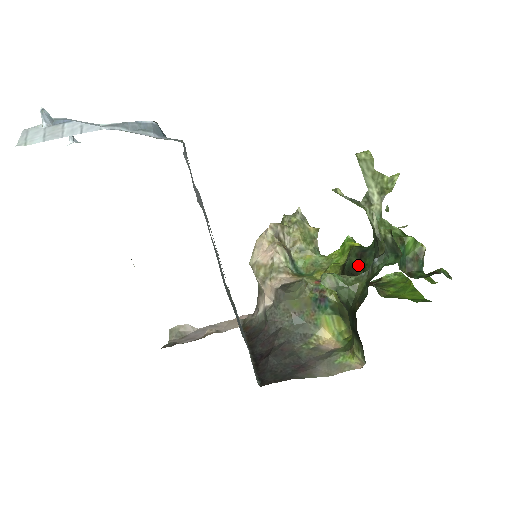
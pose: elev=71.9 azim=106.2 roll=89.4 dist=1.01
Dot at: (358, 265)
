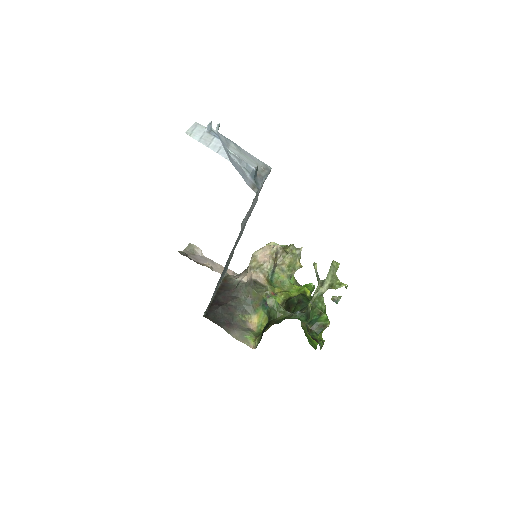
Dot at: (295, 305)
